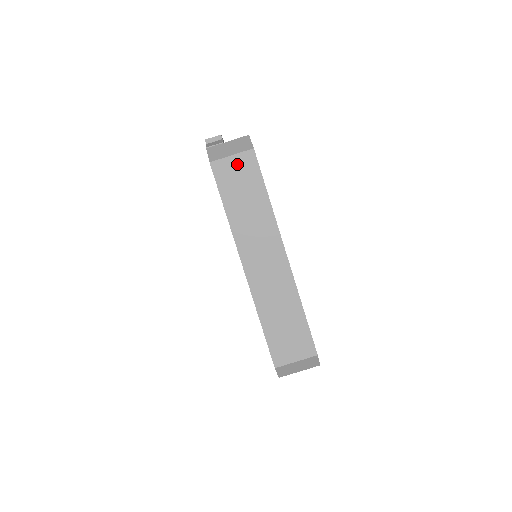
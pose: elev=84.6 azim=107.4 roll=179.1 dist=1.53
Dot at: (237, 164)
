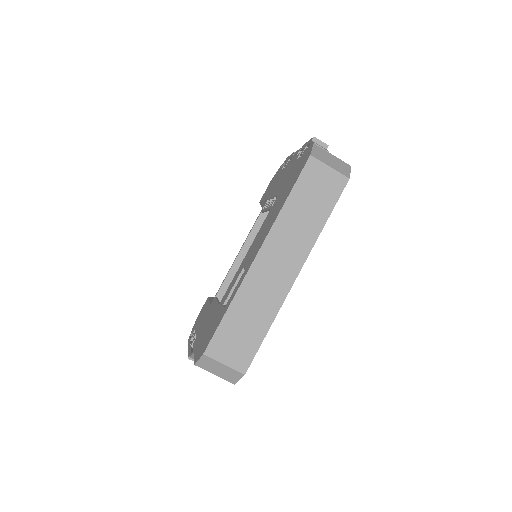
Dot at: (328, 177)
